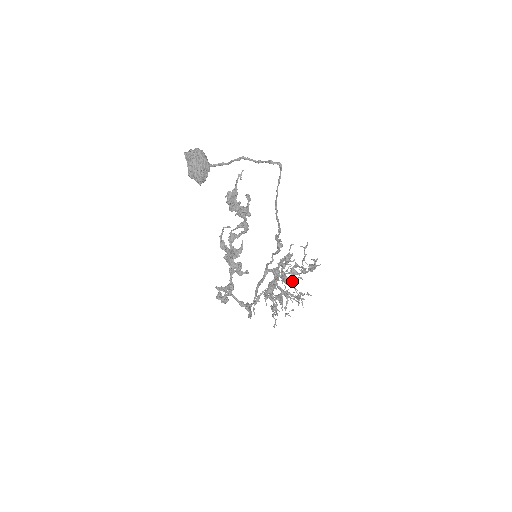
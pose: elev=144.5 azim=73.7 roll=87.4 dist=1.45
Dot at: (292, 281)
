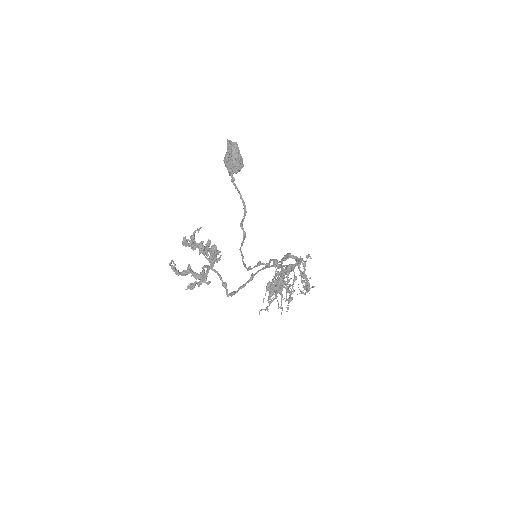
Dot at: (288, 286)
